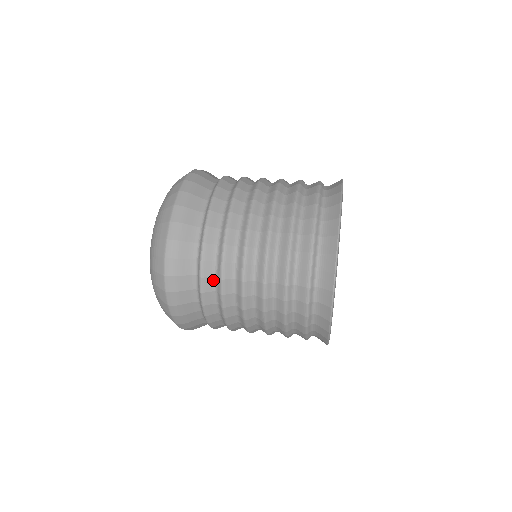
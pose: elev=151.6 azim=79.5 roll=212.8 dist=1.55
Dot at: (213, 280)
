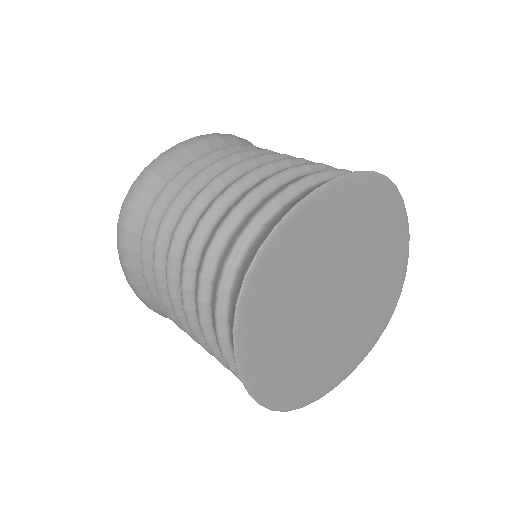
Dot at: occluded
